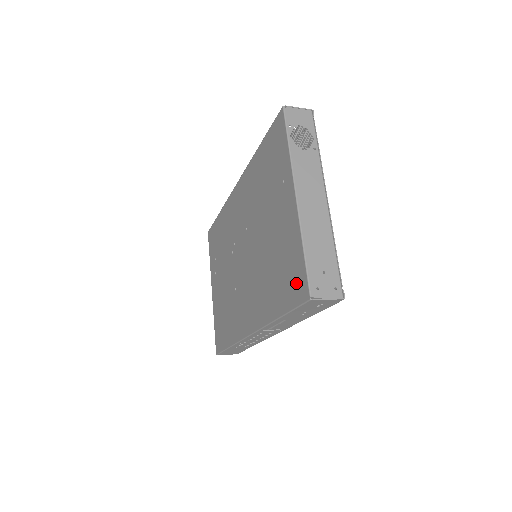
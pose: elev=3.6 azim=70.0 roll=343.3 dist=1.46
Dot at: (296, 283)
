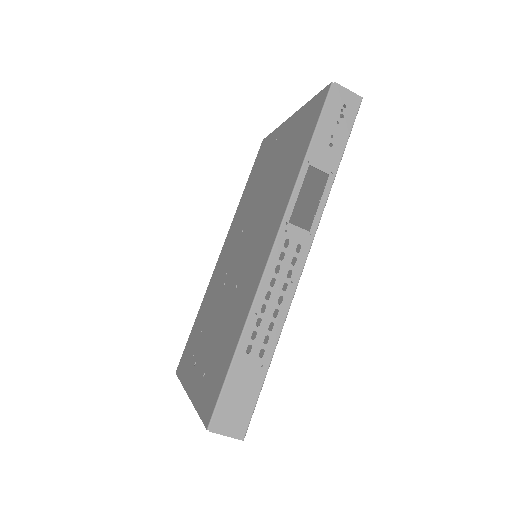
Dot at: (314, 111)
